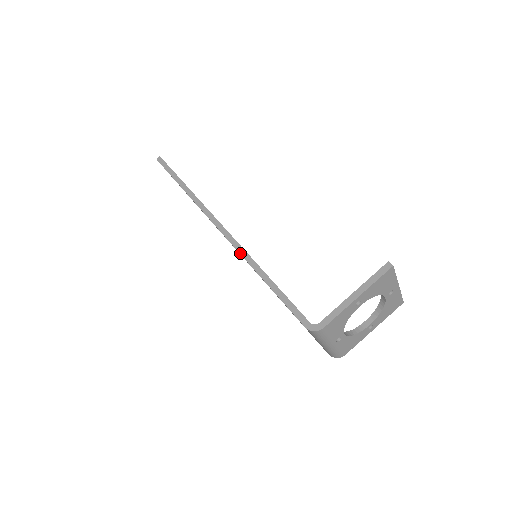
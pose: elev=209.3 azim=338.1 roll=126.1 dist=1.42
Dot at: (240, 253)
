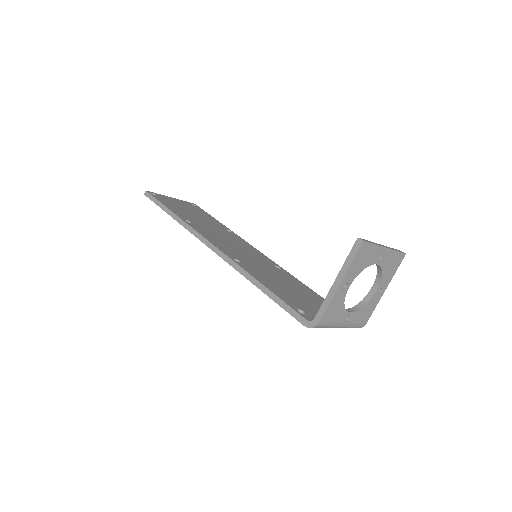
Dot at: (233, 267)
